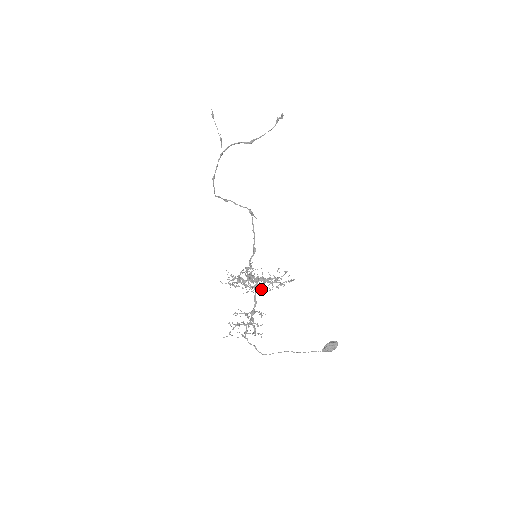
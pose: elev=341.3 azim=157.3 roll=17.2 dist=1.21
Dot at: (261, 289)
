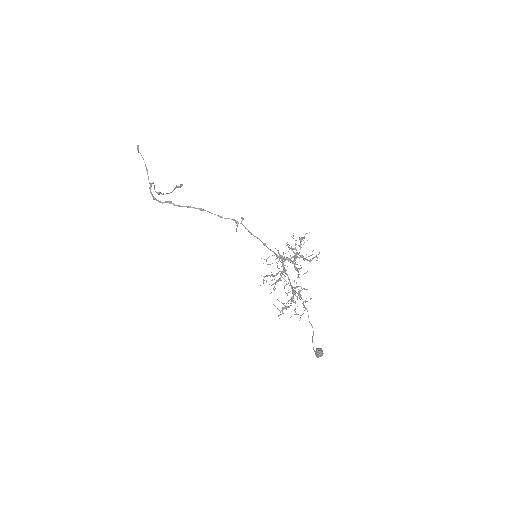
Dot at: (280, 279)
